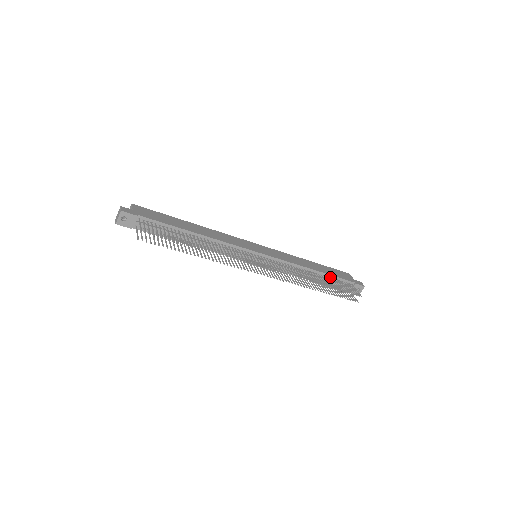
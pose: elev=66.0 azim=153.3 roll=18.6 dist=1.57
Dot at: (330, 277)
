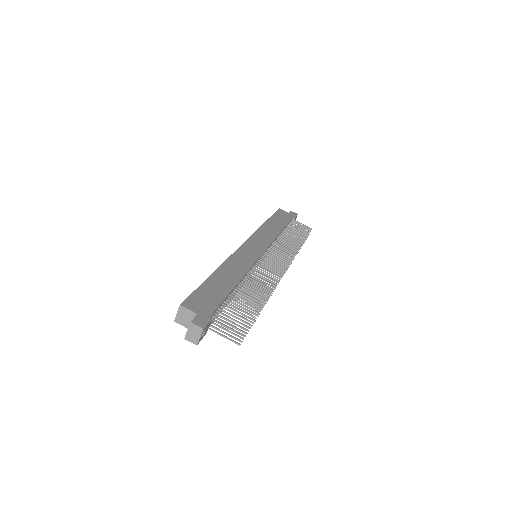
Dot at: (286, 227)
